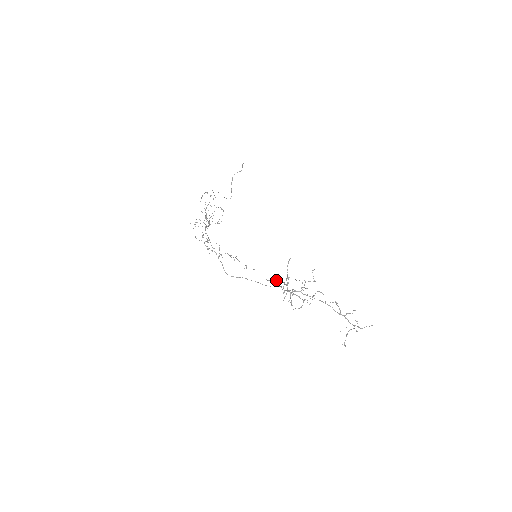
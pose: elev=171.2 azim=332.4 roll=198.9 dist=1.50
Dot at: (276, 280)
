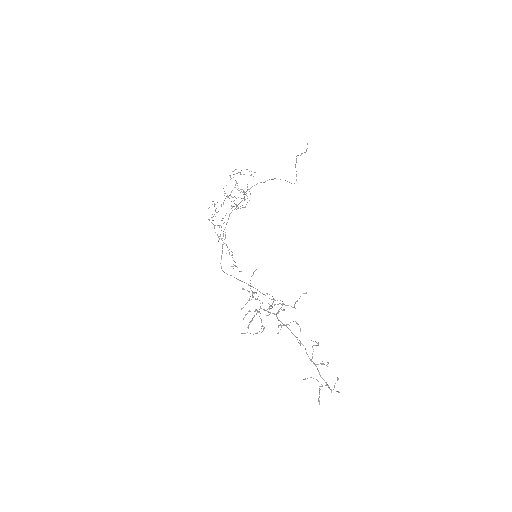
Dot at: (248, 291)
